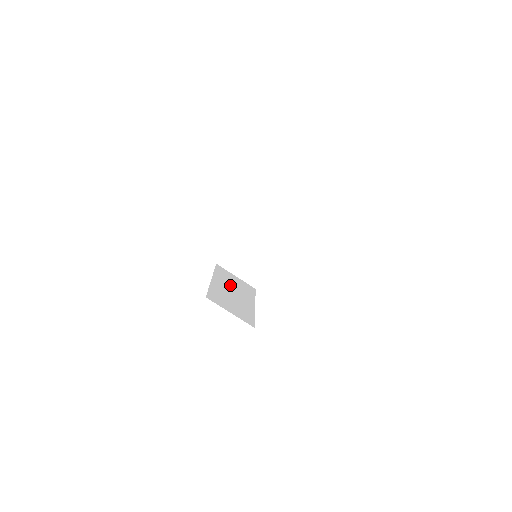
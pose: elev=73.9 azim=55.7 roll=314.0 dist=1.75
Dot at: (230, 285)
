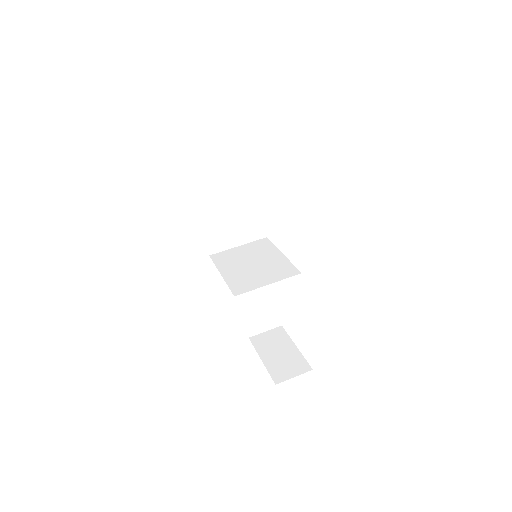
Dot at: occluded
